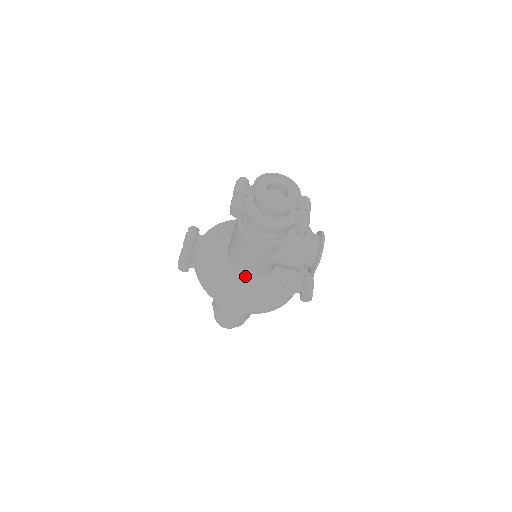
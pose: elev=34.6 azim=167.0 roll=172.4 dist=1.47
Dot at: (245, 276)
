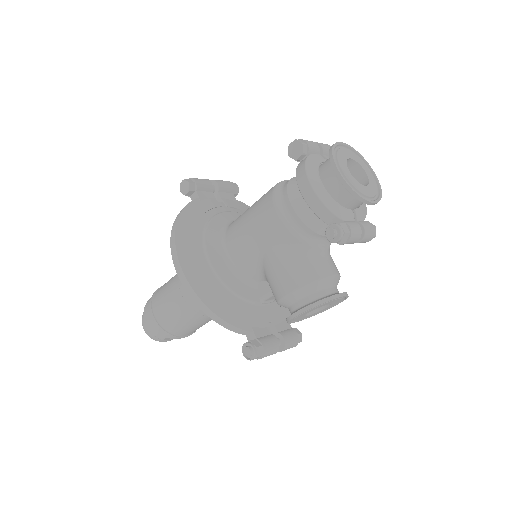
Dot at: (224, 250)
